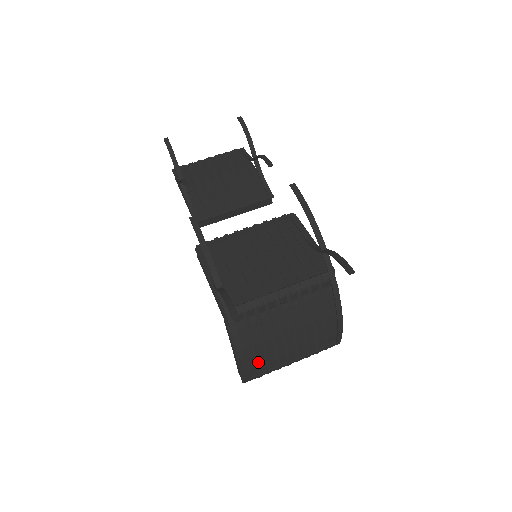
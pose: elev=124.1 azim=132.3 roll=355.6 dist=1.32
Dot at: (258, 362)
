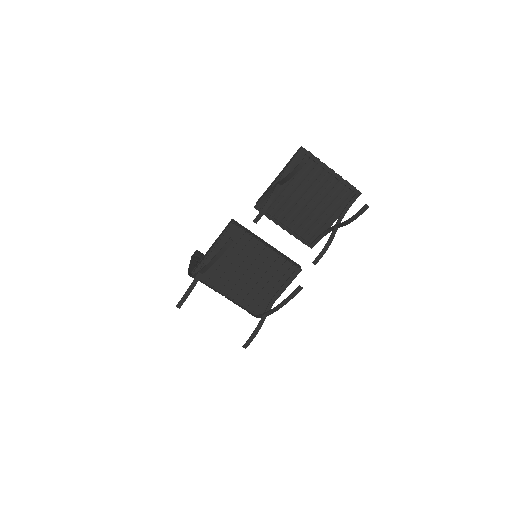
Dot at: occluded
